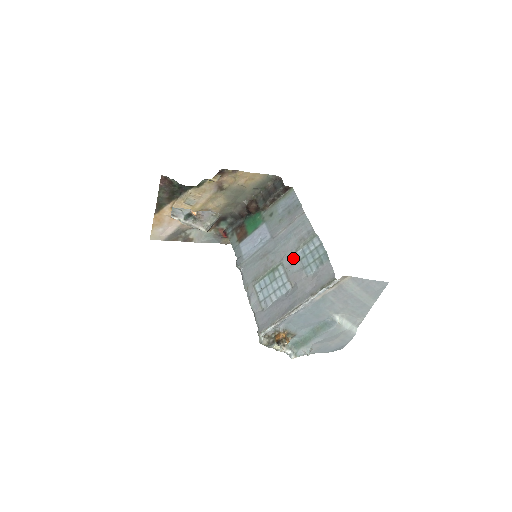
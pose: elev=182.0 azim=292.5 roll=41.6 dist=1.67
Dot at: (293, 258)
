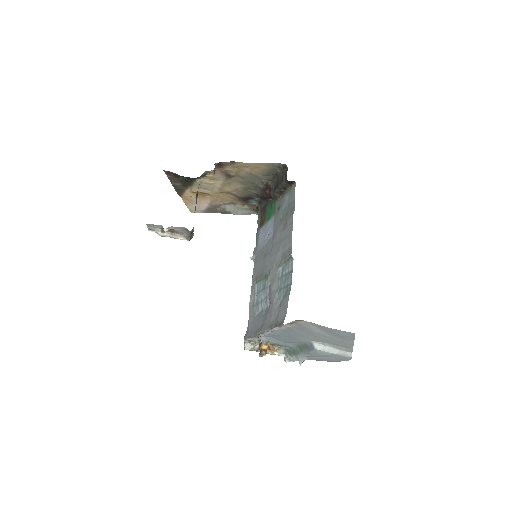
Dot at: (275, 274)
